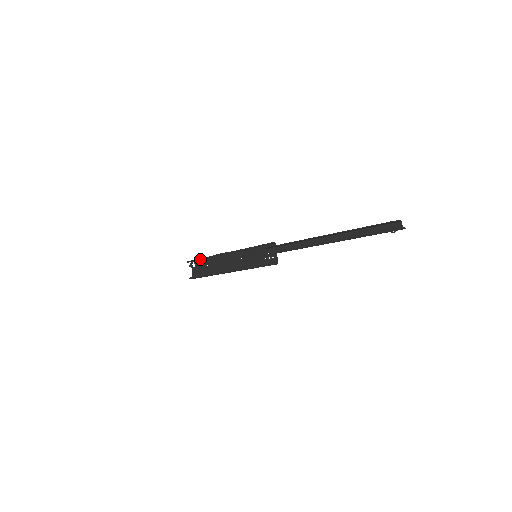
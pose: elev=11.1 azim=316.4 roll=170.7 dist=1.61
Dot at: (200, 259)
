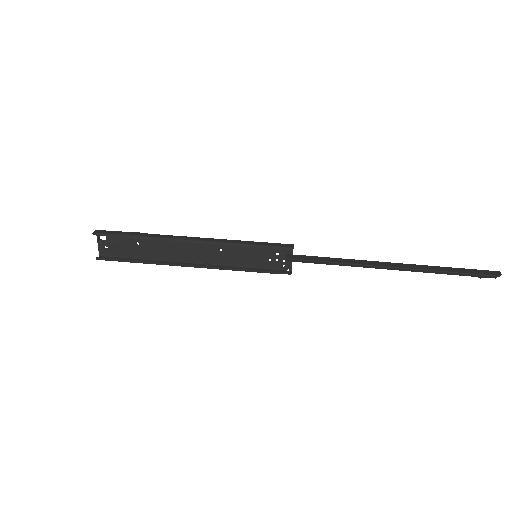
Dot at: (130, 237)
